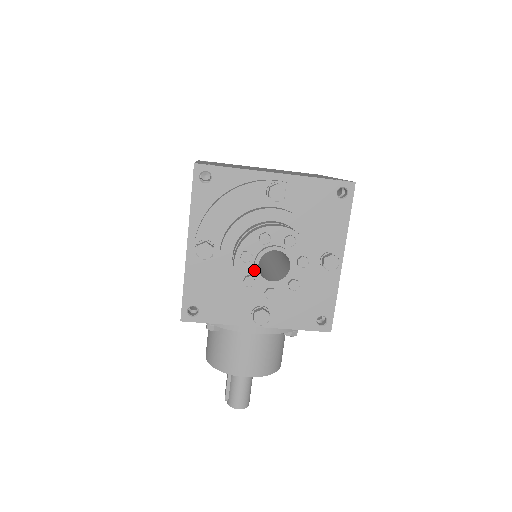
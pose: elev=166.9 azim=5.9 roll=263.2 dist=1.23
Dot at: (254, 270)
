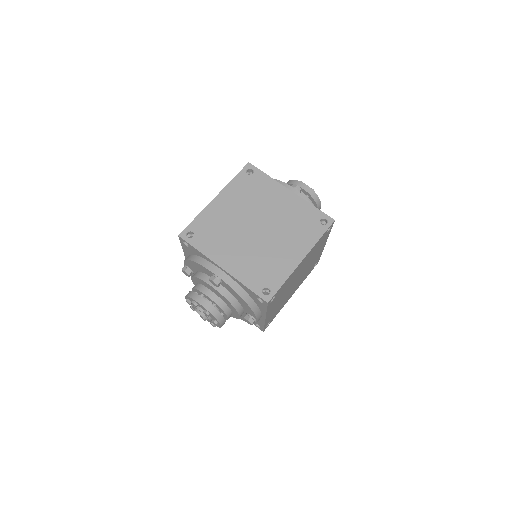
Dot at: occluded
